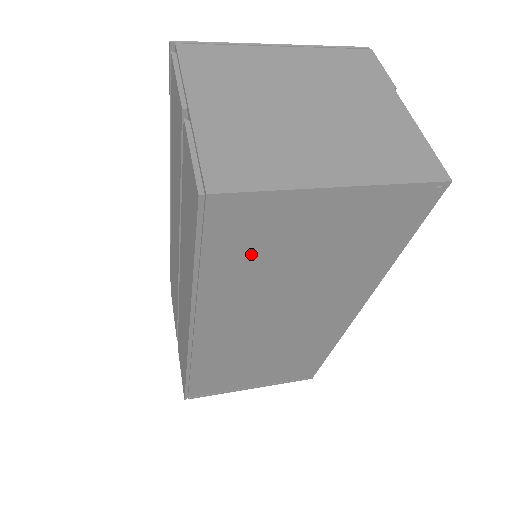
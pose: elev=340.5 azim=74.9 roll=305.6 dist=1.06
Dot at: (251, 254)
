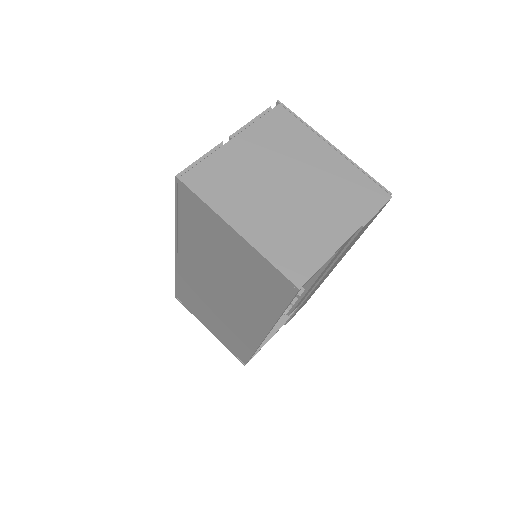
Dot at: (200, 232)
